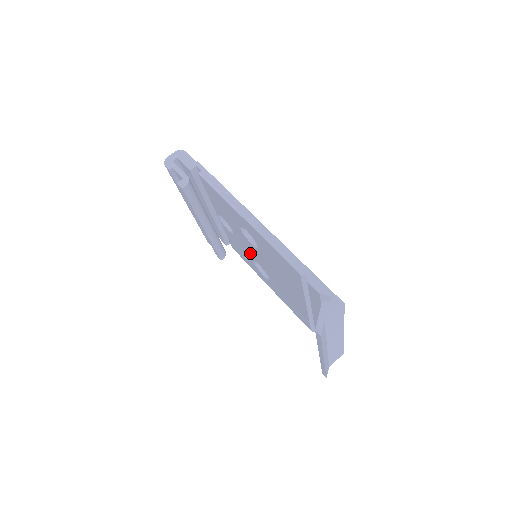
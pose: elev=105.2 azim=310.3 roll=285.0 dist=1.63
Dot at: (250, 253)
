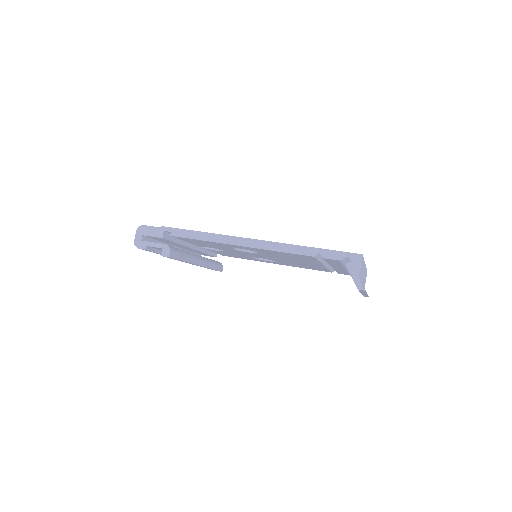
Dot at: (247, 255)
